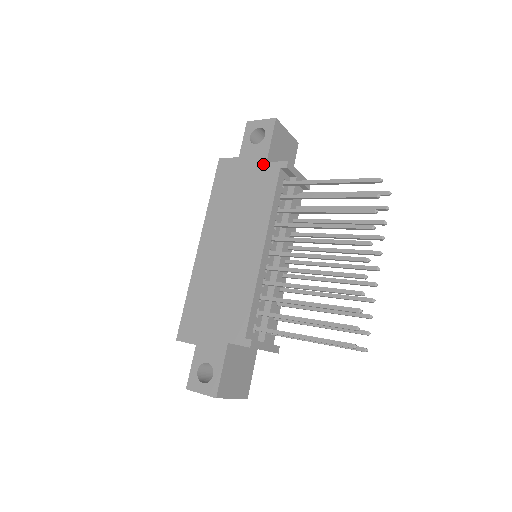
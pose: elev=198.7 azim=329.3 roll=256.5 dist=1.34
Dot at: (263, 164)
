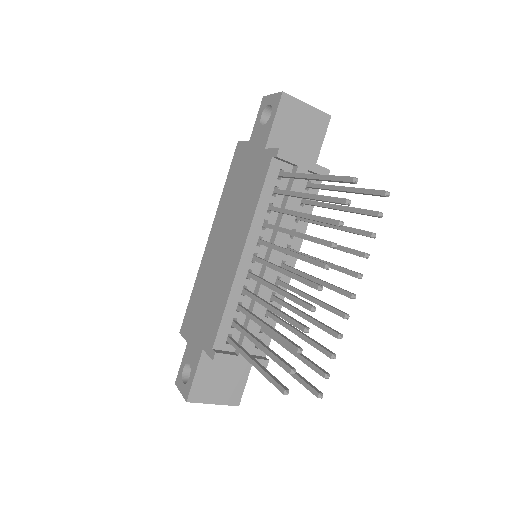
Dot at: (262, 151)
